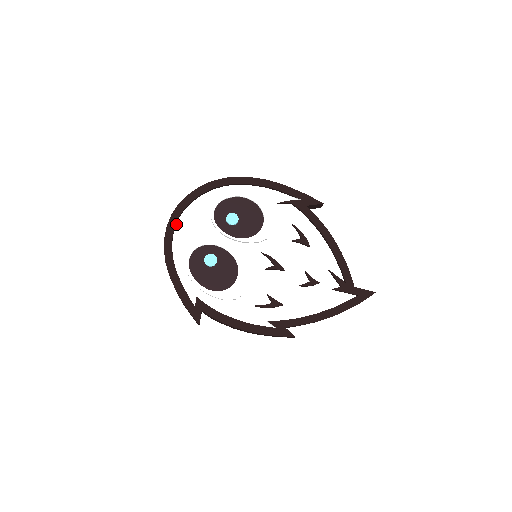
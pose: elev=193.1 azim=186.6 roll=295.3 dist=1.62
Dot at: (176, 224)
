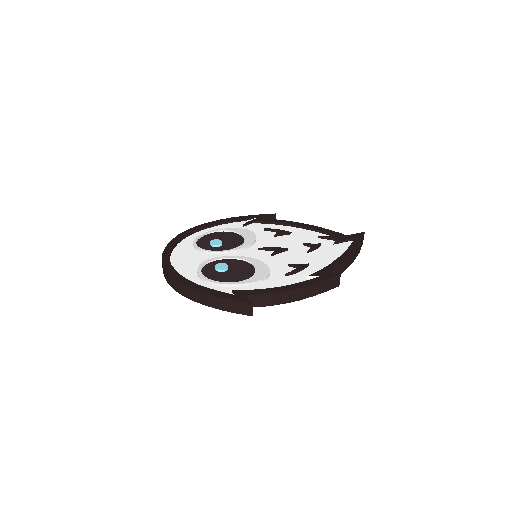
Dot at: (170, 264)
